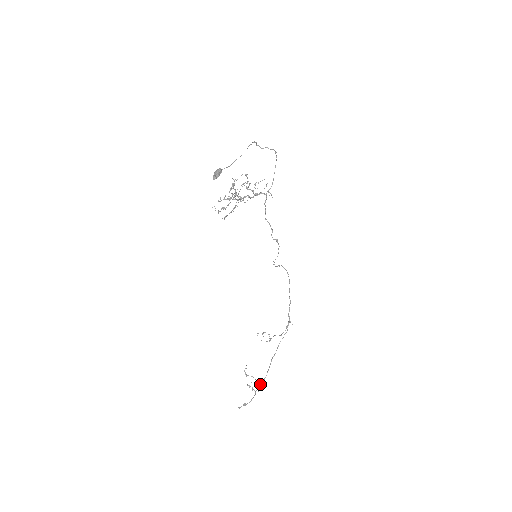
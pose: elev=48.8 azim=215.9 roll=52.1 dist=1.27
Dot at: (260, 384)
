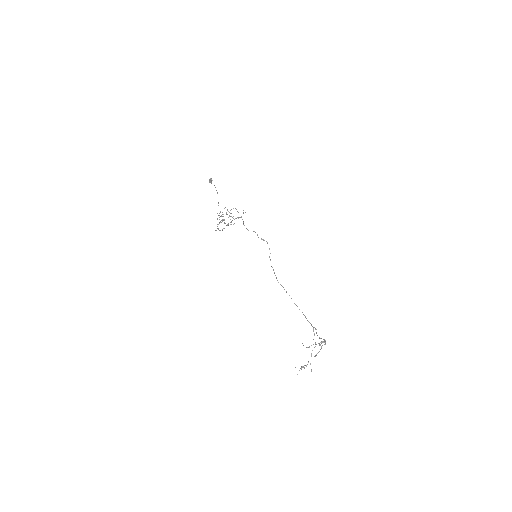
Dot at: (324, 341)
